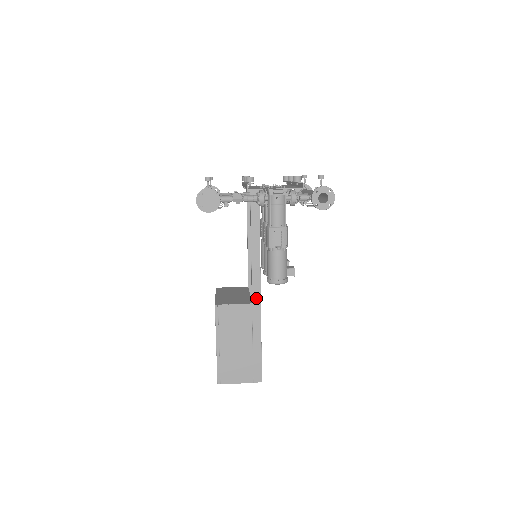
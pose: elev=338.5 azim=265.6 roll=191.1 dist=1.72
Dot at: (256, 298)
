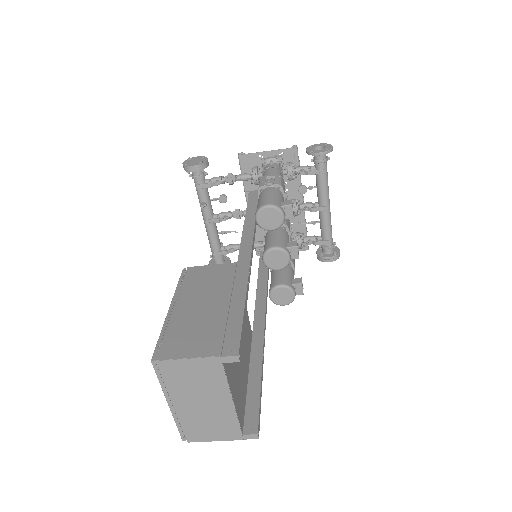
Dot at: (244, 258)
